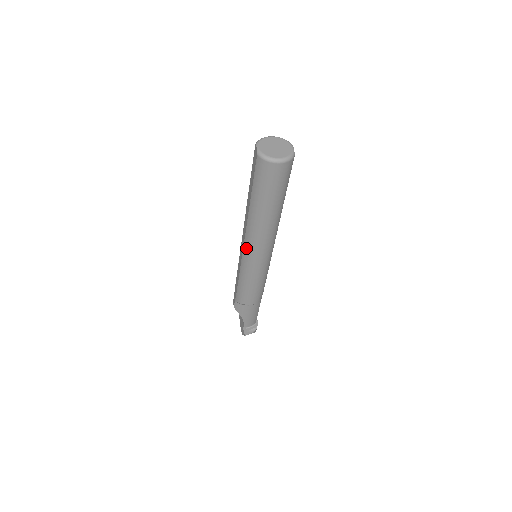
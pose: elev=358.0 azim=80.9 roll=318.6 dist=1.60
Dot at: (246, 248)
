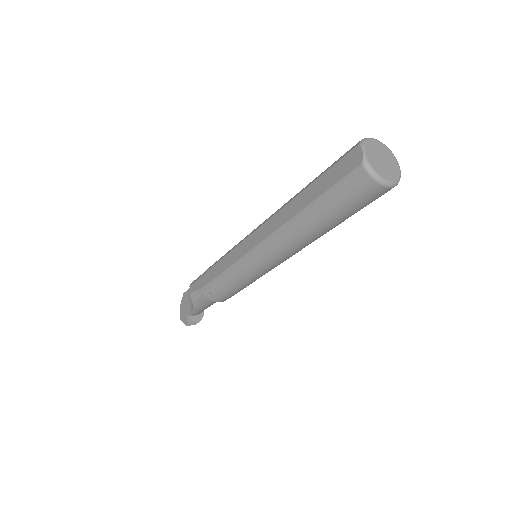
Dot at: (259, 251)
